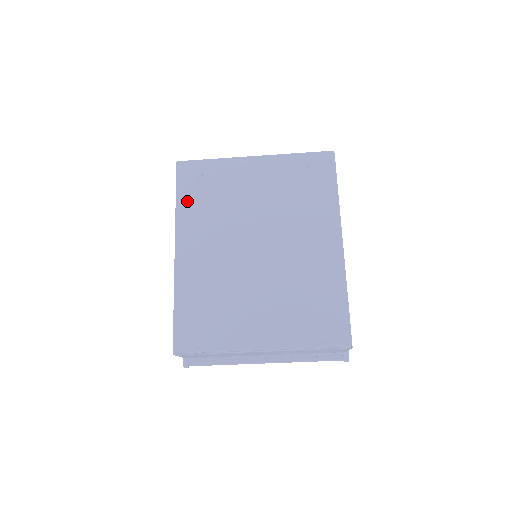
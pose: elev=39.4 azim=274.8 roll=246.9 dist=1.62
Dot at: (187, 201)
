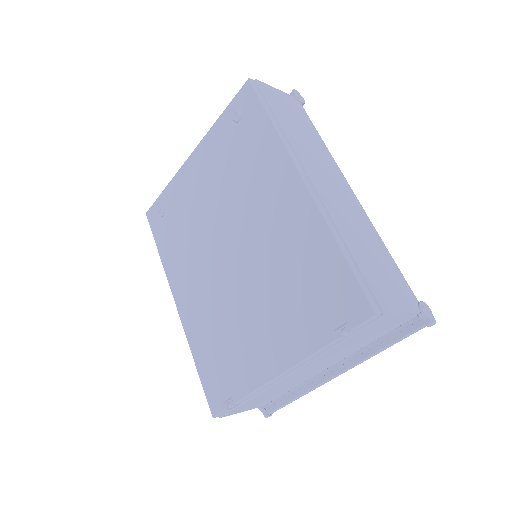
Dot at: (165, 246)
